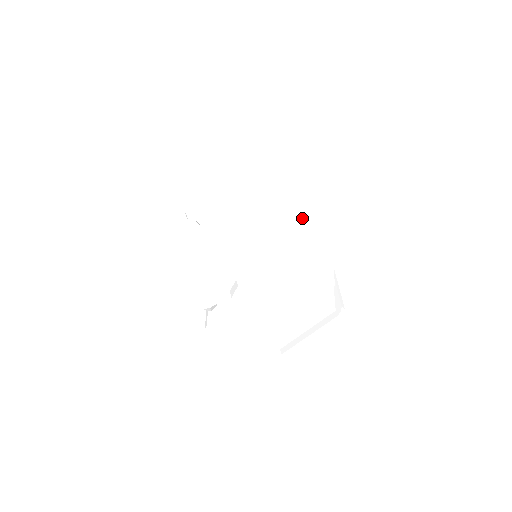
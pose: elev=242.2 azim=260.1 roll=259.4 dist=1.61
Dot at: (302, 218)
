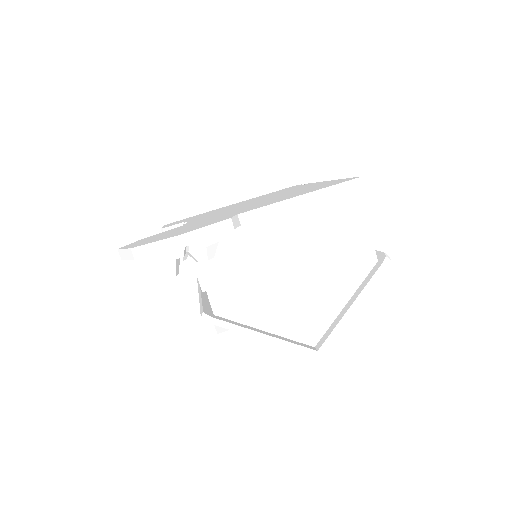
Dot at: (304, 187)
